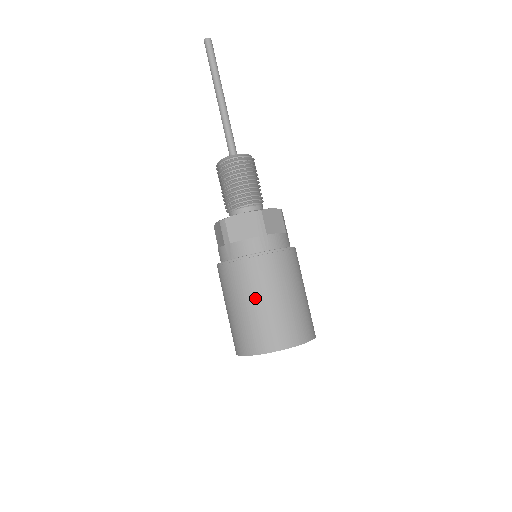
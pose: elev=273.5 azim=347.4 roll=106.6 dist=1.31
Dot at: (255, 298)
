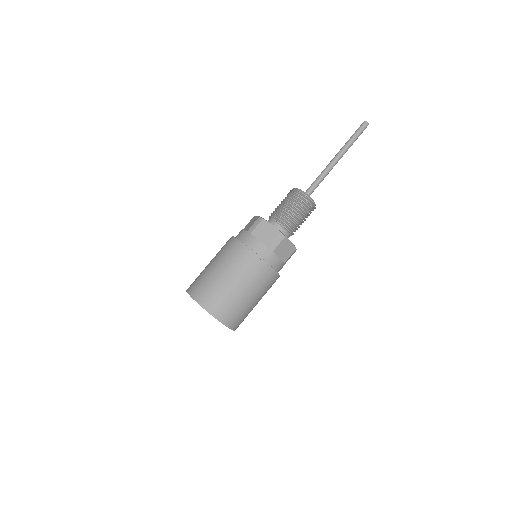
Dot at: (212, 260)
